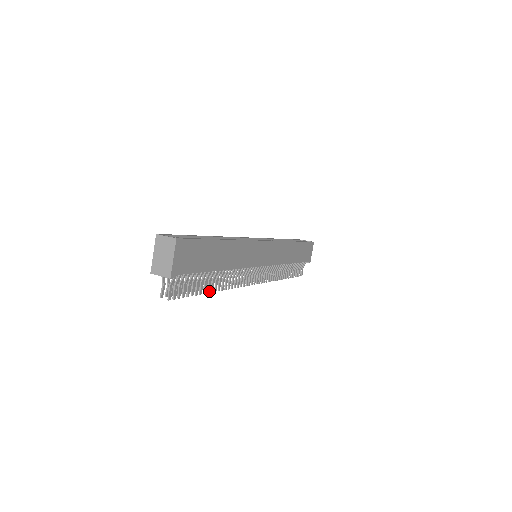
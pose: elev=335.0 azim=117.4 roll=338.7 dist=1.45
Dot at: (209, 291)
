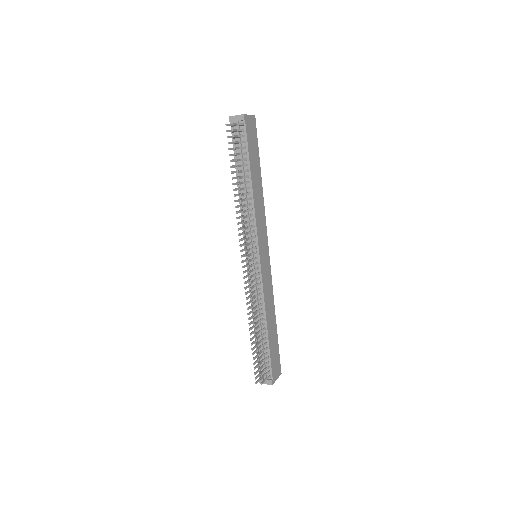
Dot at: occluded
